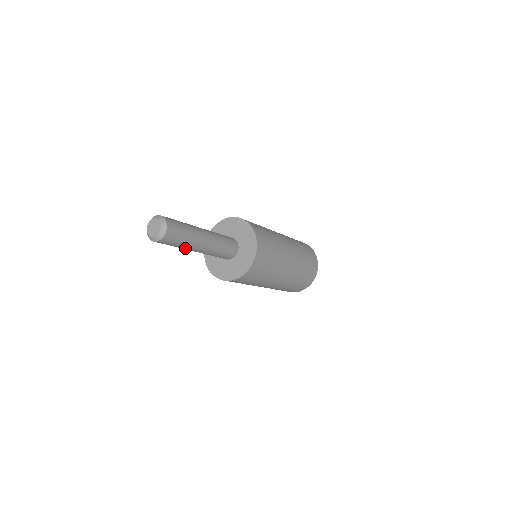
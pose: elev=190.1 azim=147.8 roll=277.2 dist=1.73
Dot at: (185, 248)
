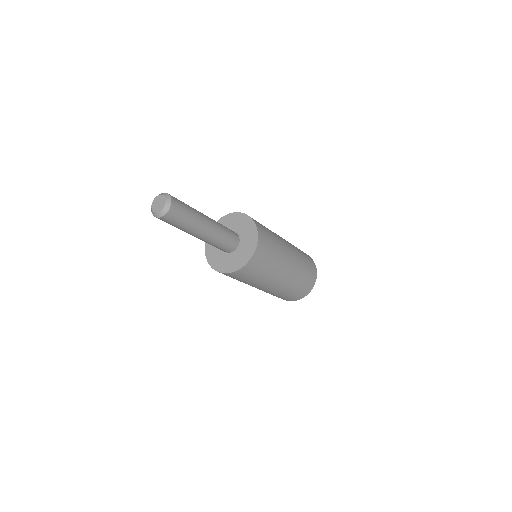
Dot at: (196, 223)
